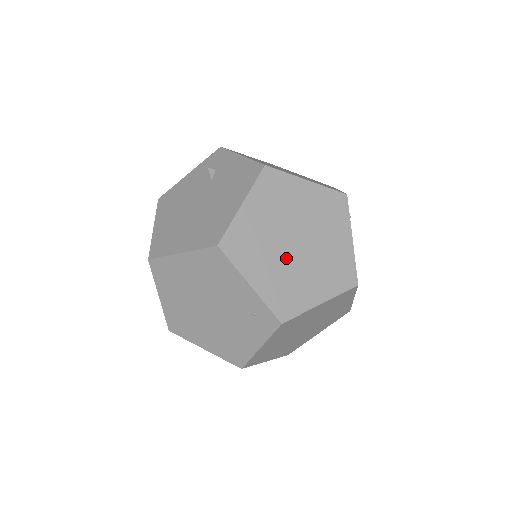
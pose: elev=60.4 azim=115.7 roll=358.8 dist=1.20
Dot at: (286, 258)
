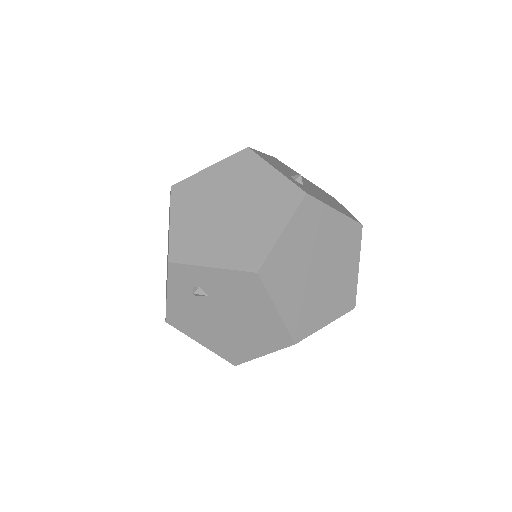
Dot at: (324, 285)
